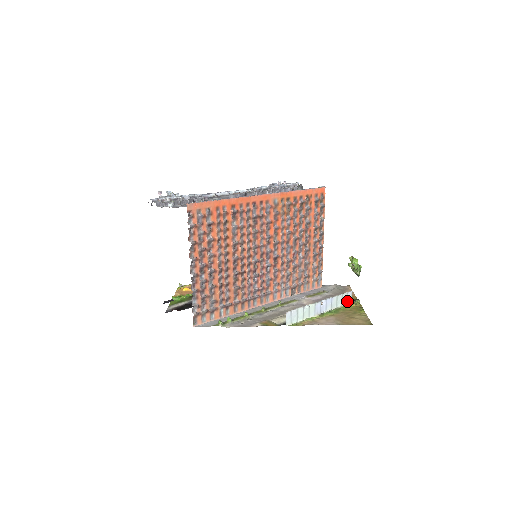
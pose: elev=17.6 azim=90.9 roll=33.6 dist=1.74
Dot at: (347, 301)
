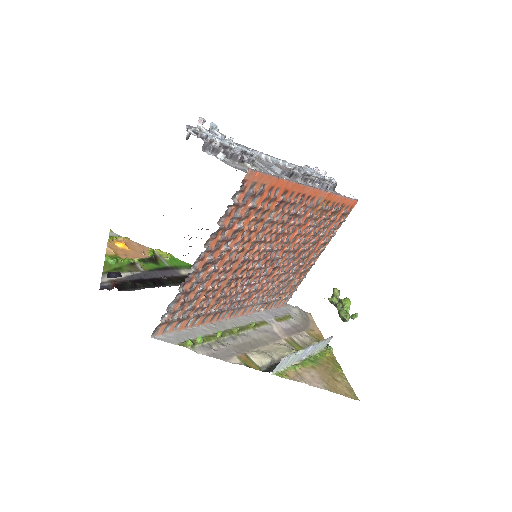
Dot at: (323, 347)
